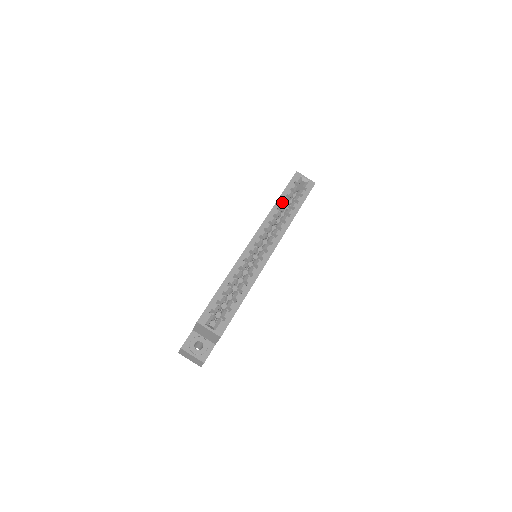
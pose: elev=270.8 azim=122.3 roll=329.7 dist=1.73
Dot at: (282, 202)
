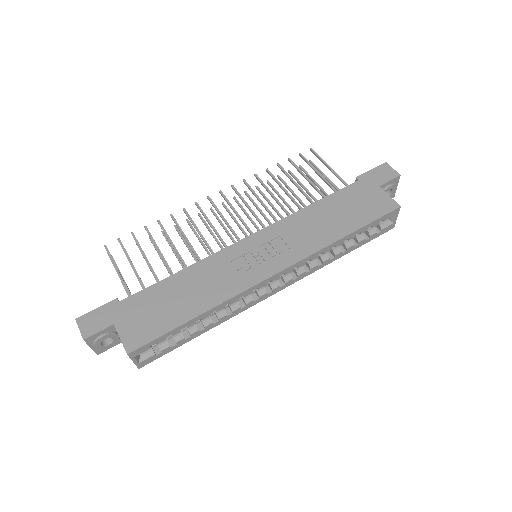
Dot at: occluded
